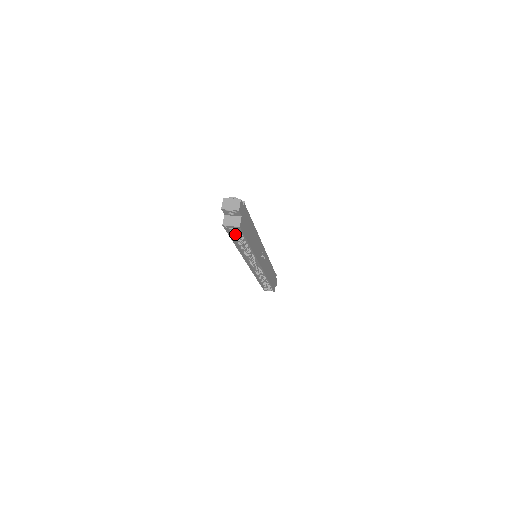
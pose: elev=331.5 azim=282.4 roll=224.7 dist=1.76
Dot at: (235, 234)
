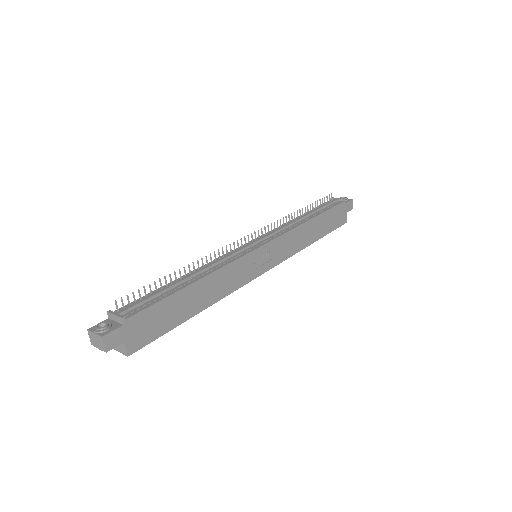
Dot at: occluded
